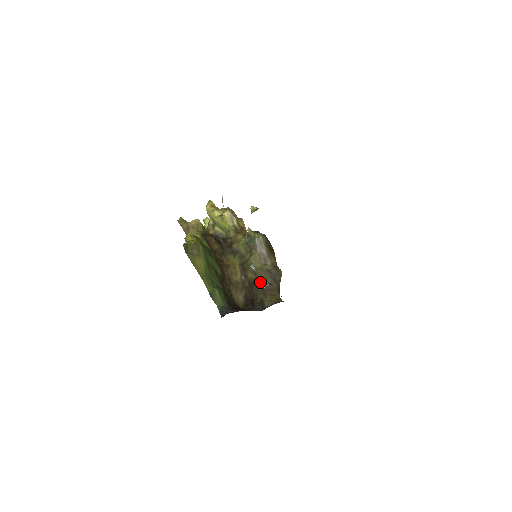
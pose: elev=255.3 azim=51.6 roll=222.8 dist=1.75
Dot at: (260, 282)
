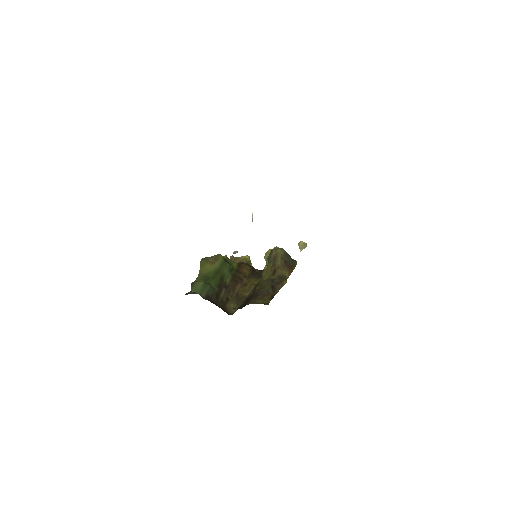
Dot at: (258, 290)
